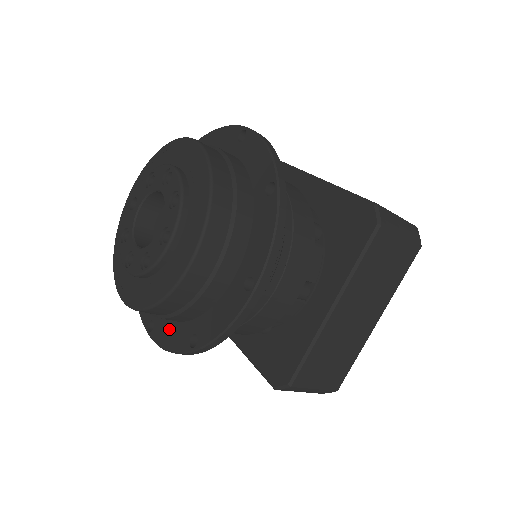
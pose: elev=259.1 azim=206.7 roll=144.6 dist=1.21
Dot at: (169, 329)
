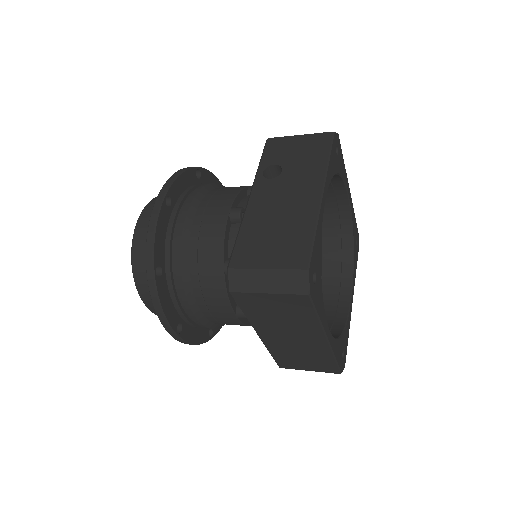
Dot at: occluded
